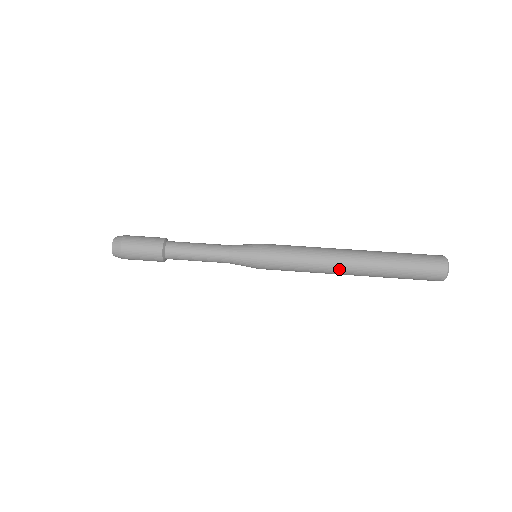
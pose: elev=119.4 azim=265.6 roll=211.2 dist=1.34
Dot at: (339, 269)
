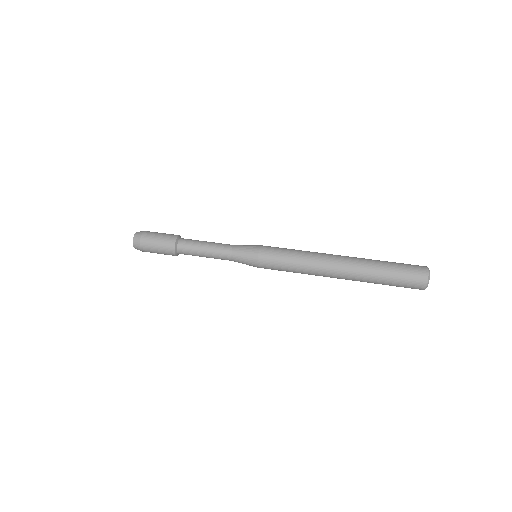
Dot at: (329, 262)
